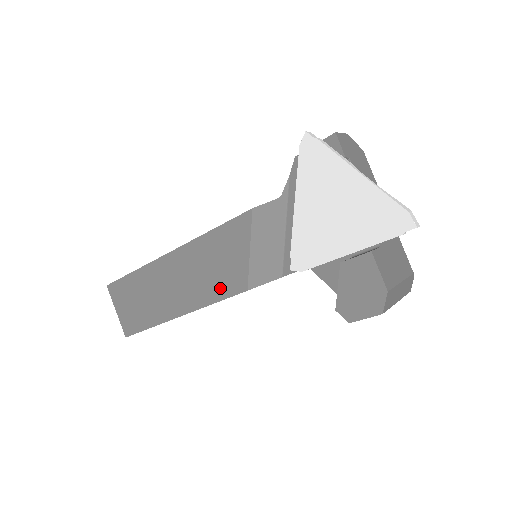
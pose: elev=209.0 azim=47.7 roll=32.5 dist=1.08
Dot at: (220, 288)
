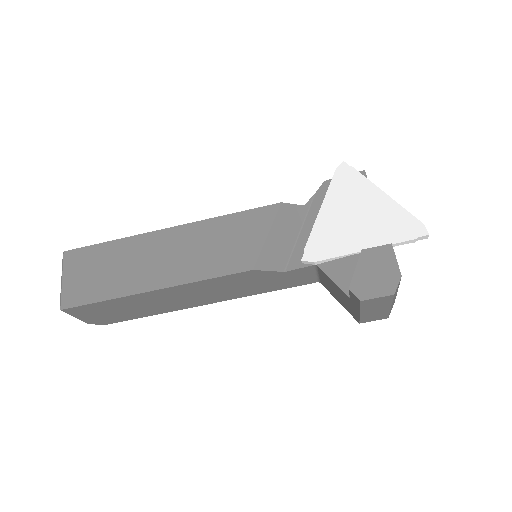
Dot at: (221, 265)
